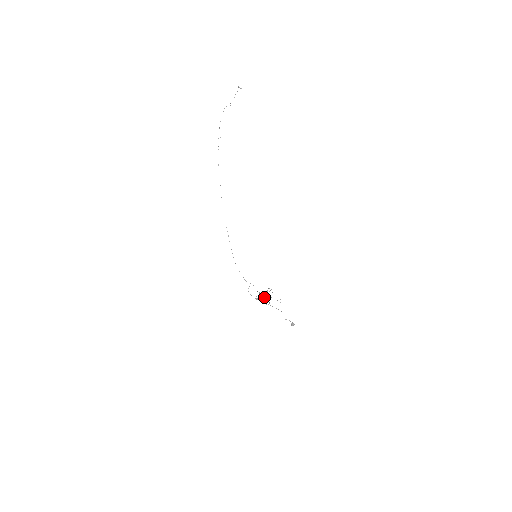
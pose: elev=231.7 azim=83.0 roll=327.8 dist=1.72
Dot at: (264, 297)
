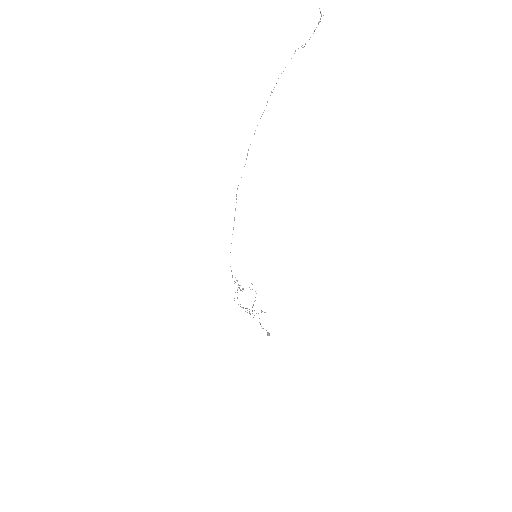
Dot at: occluded
